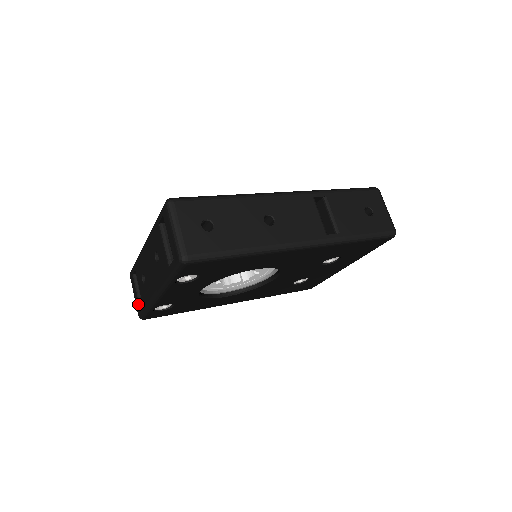
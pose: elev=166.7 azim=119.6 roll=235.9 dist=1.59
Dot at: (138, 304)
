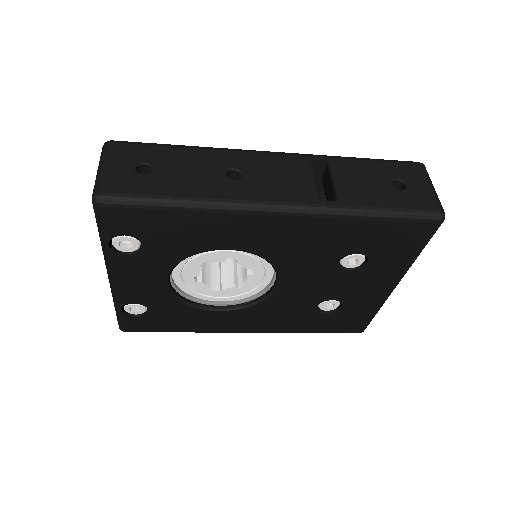
Dot at: occluded
